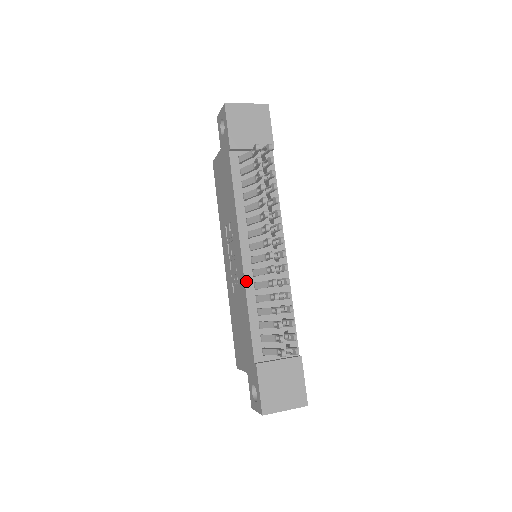
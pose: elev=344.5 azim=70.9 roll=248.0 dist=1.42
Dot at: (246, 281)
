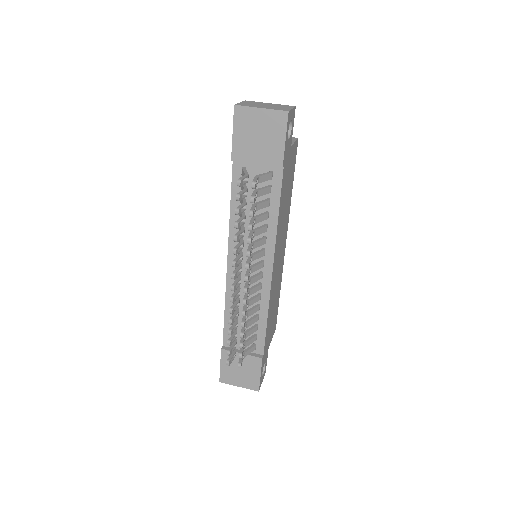
Dot at: (227, 285)
